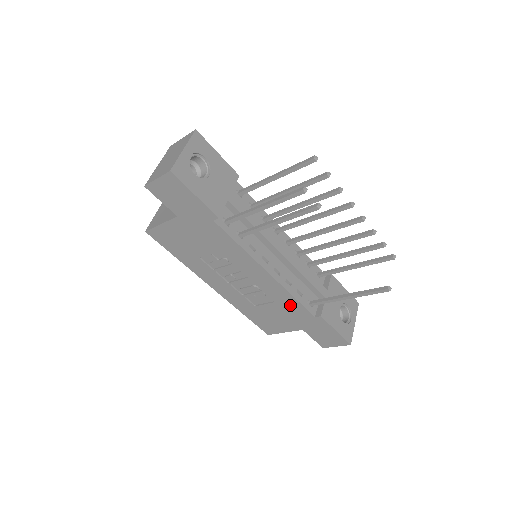
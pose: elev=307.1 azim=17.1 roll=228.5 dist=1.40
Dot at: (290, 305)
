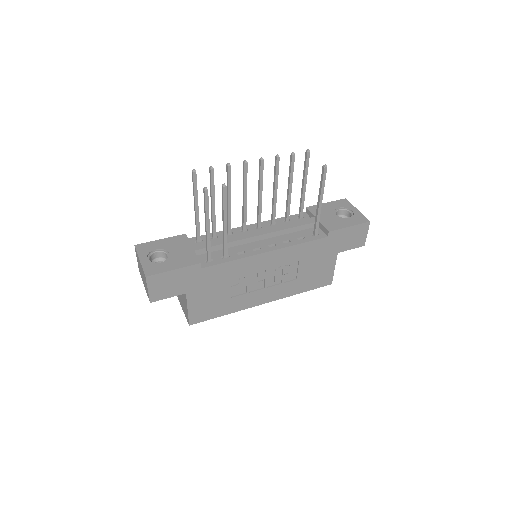
Dot at: (307, 251)
